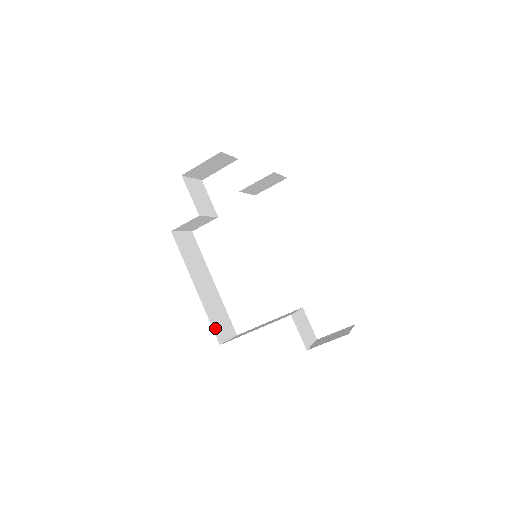
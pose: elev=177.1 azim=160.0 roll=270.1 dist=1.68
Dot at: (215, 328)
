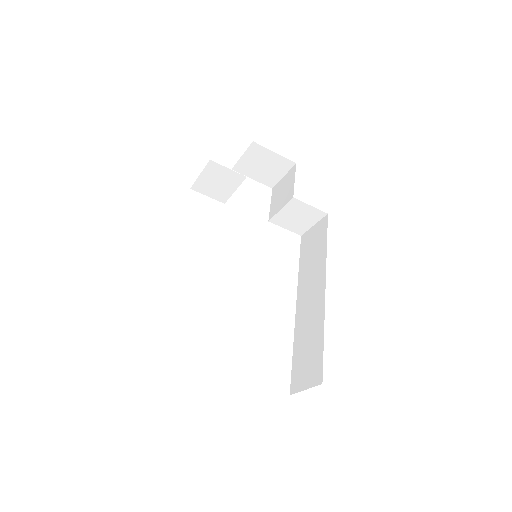
Dot at: occluded
